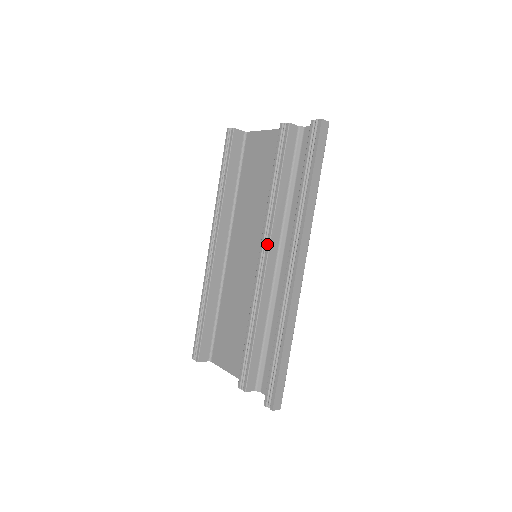
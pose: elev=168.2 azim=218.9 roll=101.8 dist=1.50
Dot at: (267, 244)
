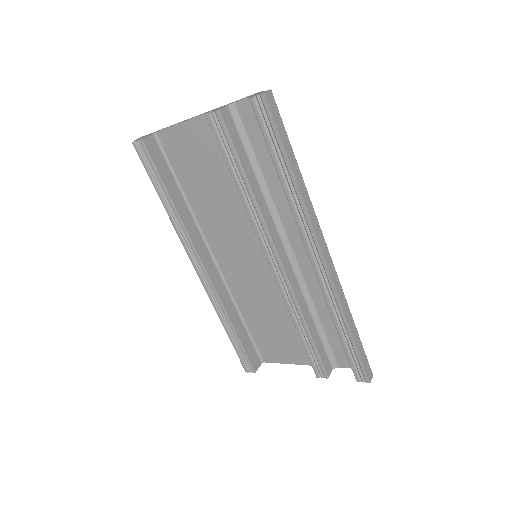
Dot at: (271, 246)
